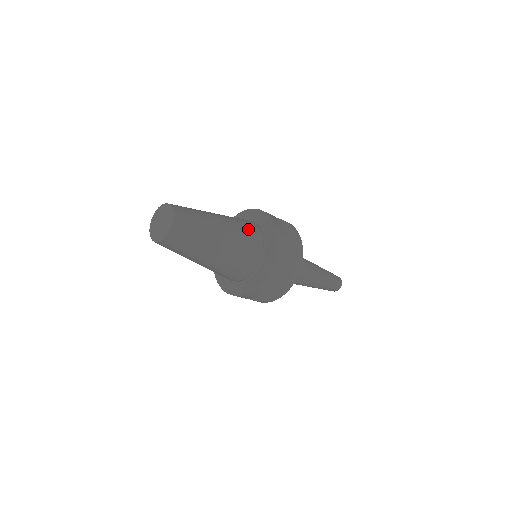
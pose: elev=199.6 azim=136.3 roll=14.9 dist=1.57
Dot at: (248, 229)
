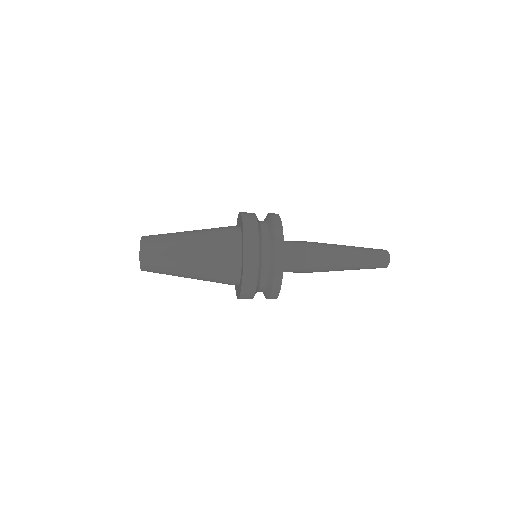
Dot at: (221, 252)
